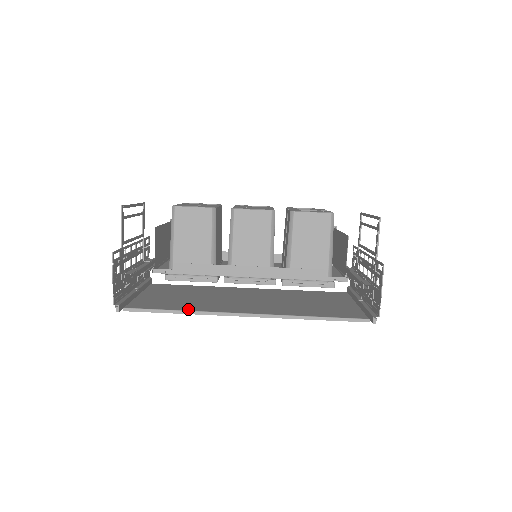
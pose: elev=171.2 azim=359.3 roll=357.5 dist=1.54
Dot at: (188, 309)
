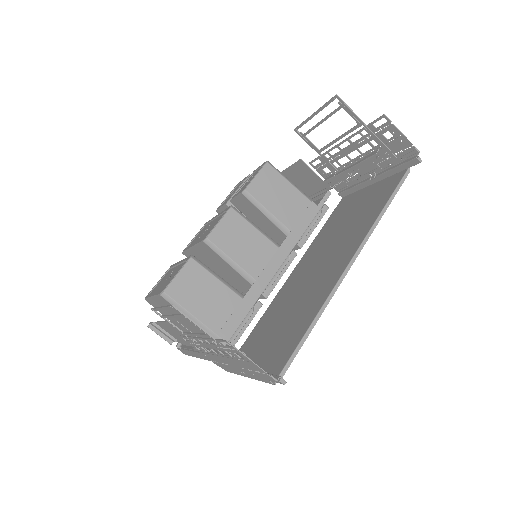
Dot at: (313, 316)
